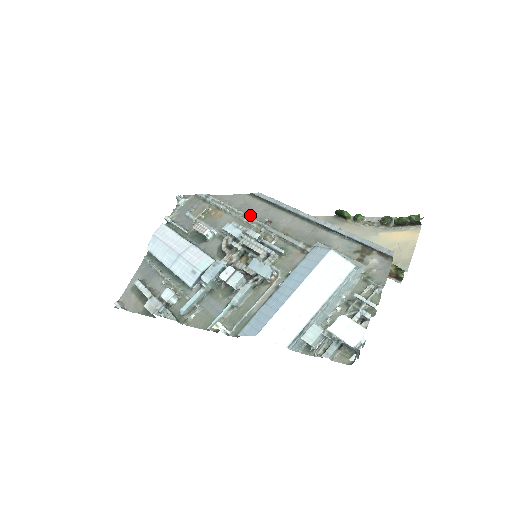
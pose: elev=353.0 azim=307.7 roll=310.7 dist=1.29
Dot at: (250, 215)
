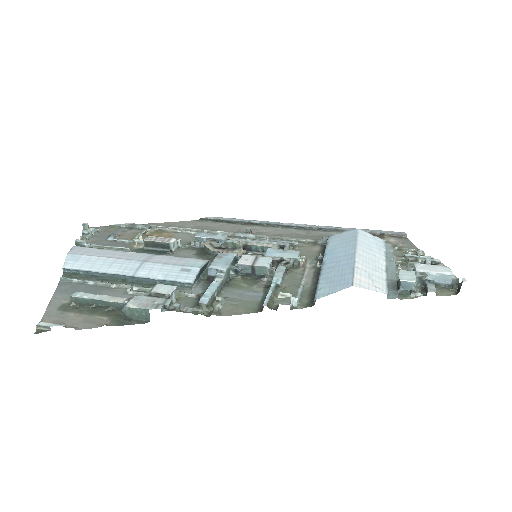
Dot at: (217, 231)
